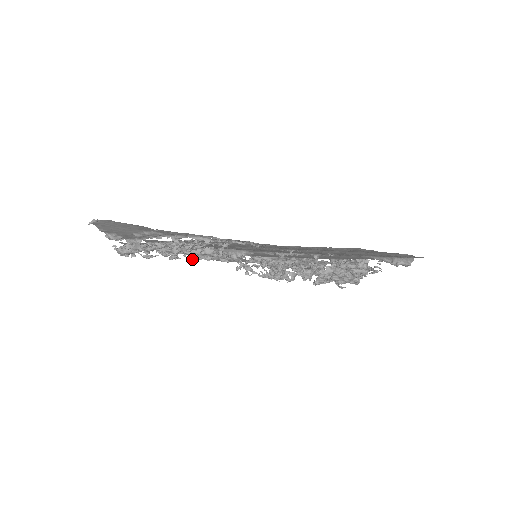
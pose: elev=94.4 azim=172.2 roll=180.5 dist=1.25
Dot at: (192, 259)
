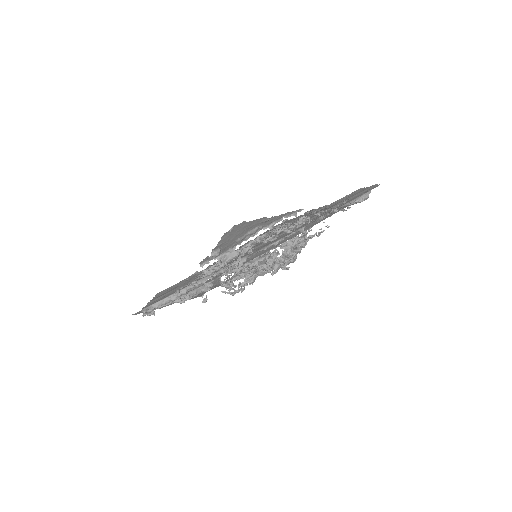
Dot at: (295, 231)
